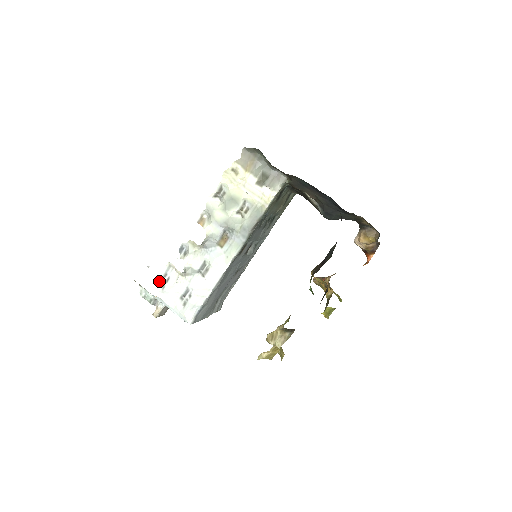
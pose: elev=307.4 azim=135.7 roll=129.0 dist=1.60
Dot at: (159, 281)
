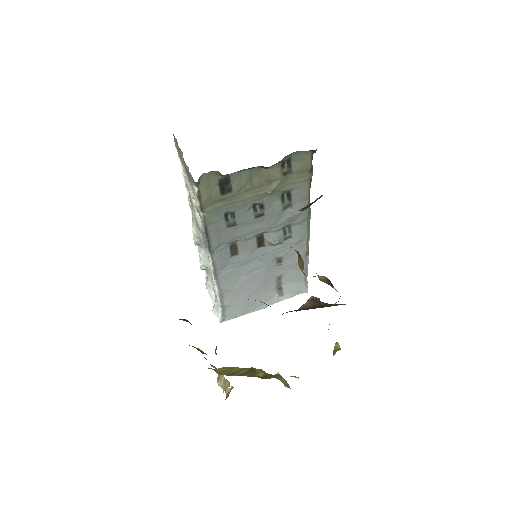
Dot at: occluded
